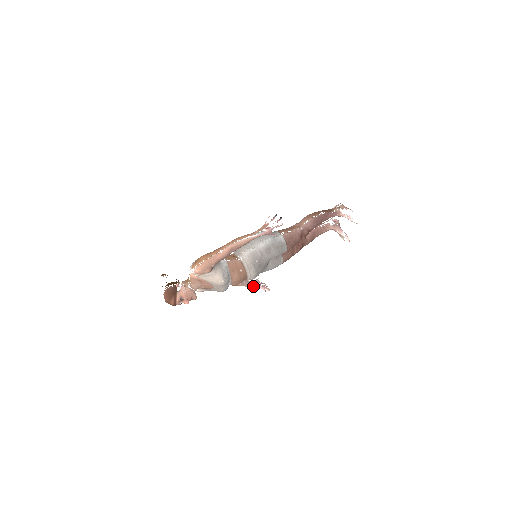
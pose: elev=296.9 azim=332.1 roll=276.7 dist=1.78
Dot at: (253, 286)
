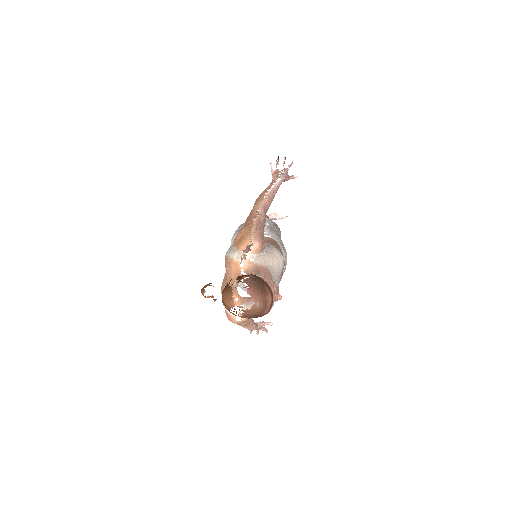
Dot at: (257, 325)
